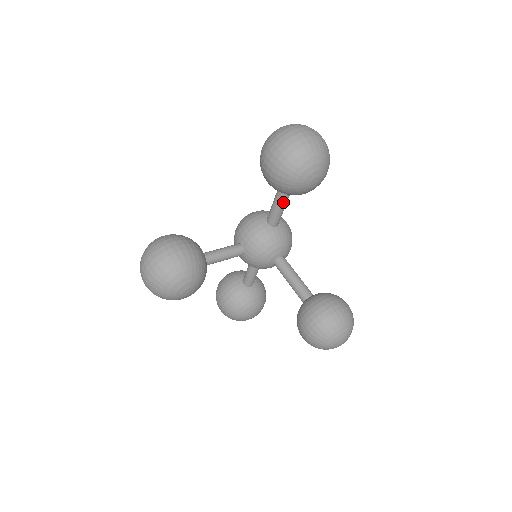
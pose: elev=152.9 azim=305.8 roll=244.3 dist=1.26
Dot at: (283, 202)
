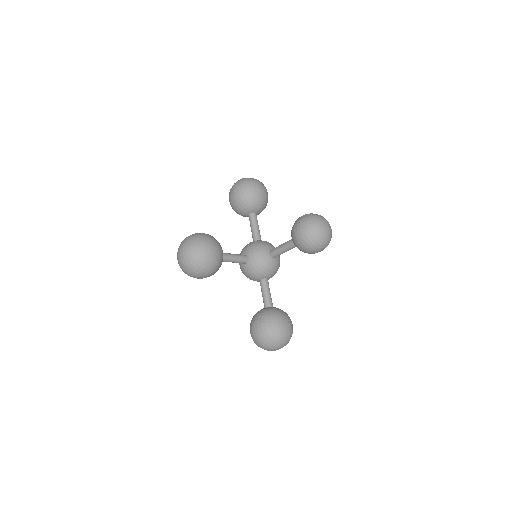
Dot at: (255, 221)
